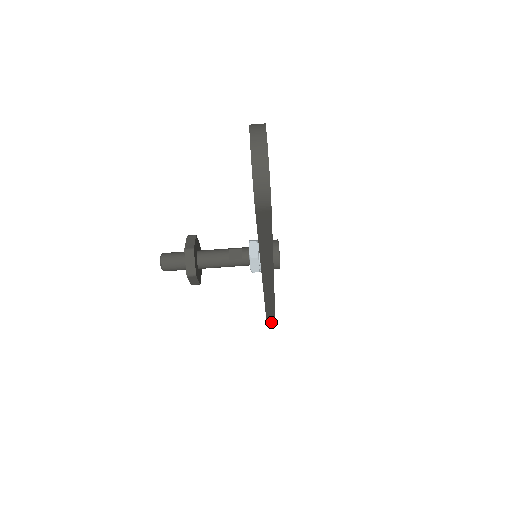
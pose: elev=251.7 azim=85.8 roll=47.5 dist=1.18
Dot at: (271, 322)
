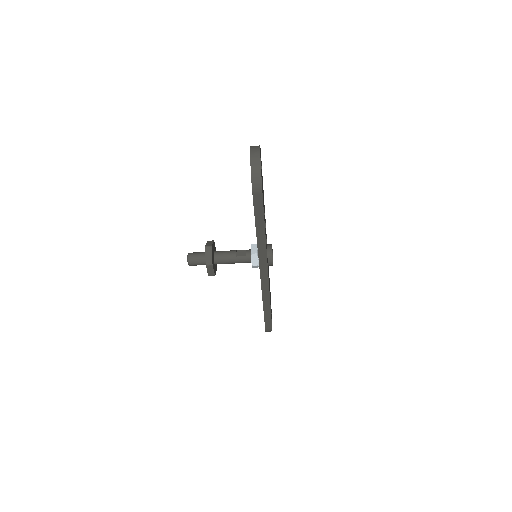
Dot at: (268, 325)
